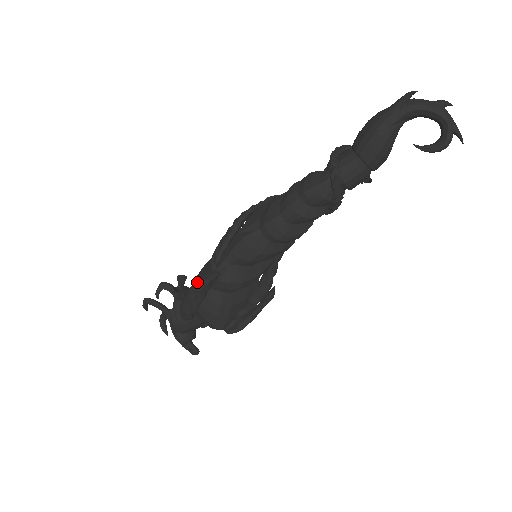
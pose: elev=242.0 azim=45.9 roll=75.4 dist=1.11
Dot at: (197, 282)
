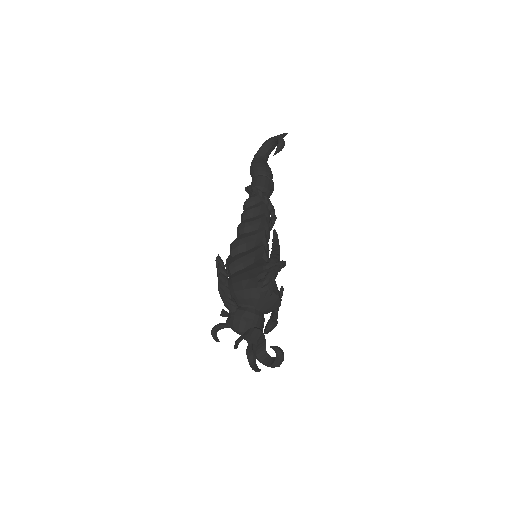
Dot at: occluded
